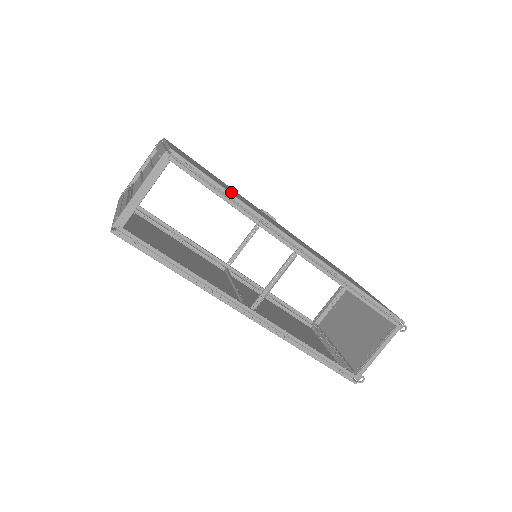
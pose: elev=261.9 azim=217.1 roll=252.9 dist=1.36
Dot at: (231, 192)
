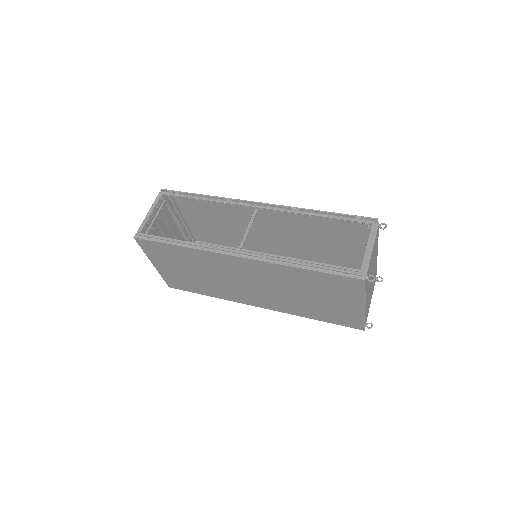
Dot at: (207, 203)
